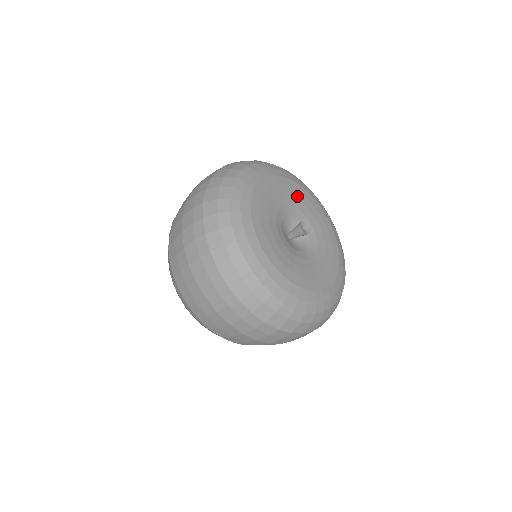
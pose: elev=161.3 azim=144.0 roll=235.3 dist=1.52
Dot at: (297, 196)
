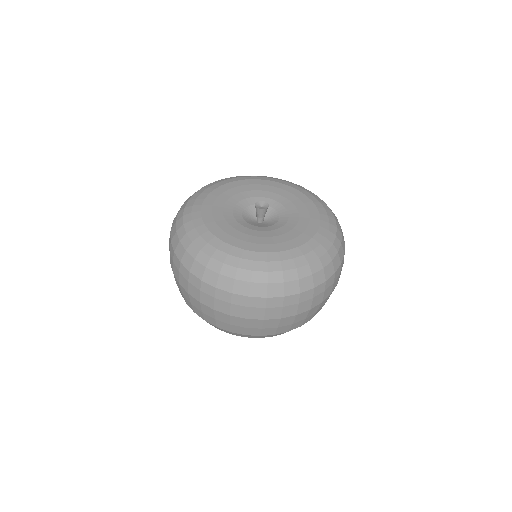
Dot at: (223, 199)
